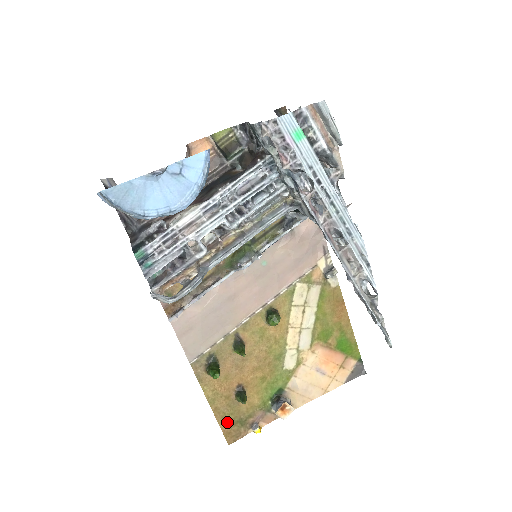
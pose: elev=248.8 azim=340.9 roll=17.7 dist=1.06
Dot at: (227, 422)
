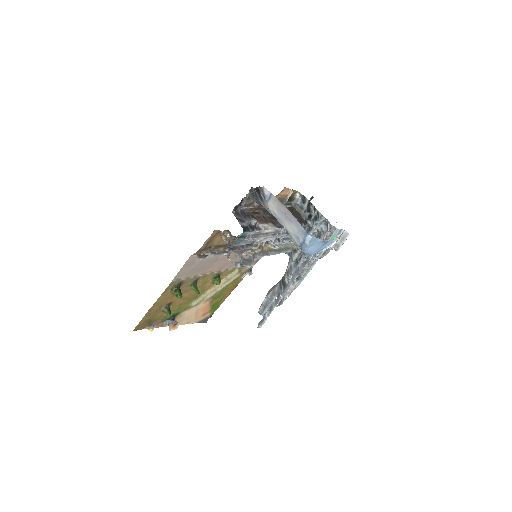
Dot at: (146, 319)
